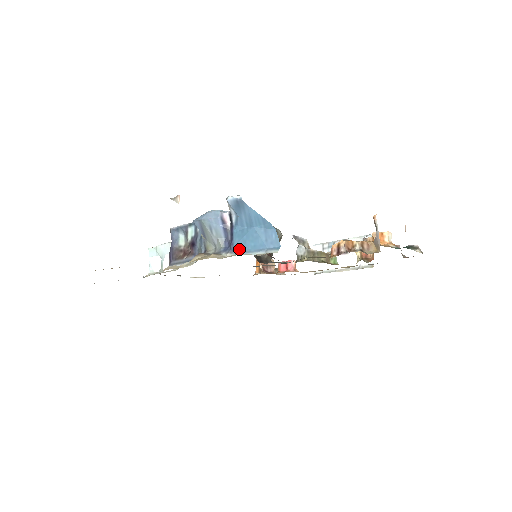
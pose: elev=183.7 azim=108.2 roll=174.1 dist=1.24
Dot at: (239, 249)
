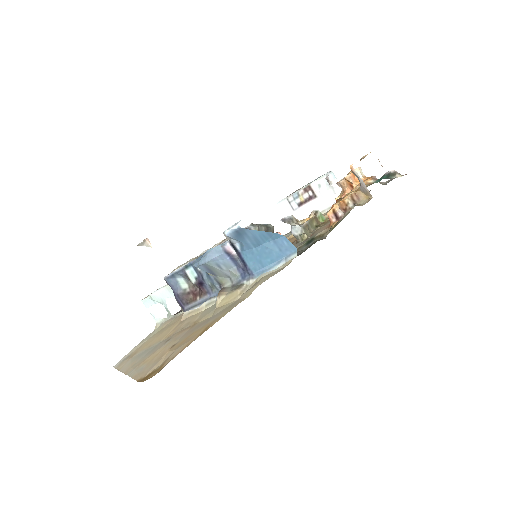
Dot at: (258, 271)
